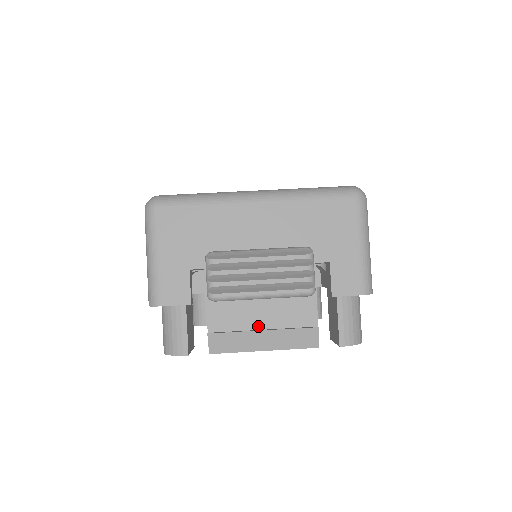
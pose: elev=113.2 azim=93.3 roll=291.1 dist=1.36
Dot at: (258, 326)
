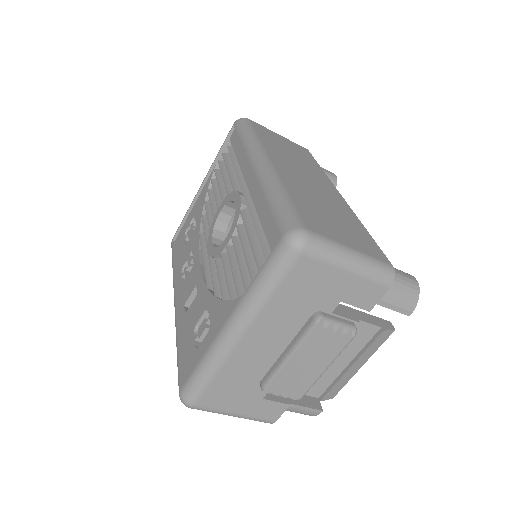
Dot at: (343, 367)
